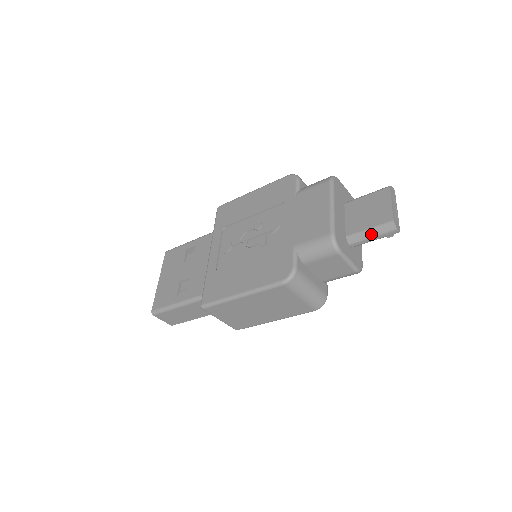
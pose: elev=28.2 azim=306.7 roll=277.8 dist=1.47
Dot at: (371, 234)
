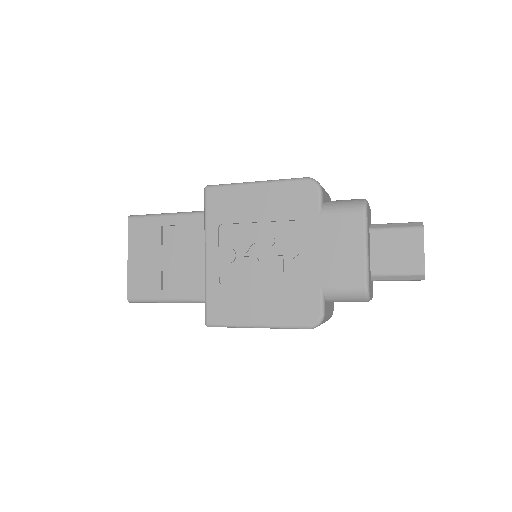
Dot at: (398, 278)
